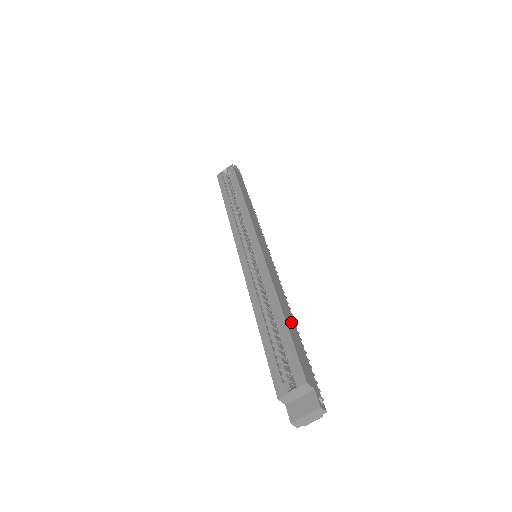
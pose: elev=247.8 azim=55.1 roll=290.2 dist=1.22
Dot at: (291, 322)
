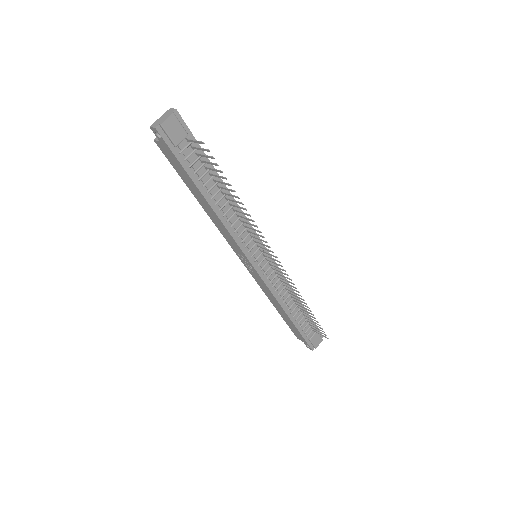
Dot at: occluded
